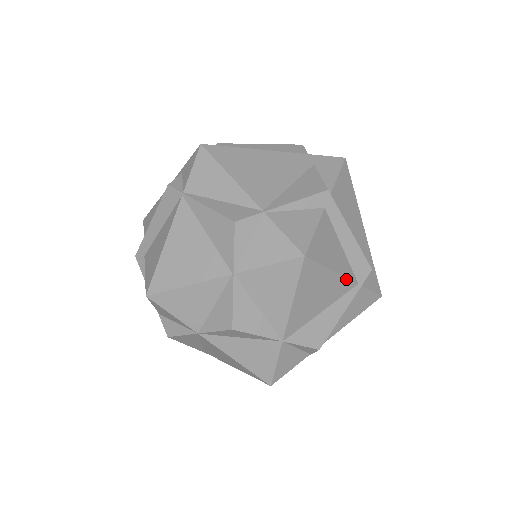
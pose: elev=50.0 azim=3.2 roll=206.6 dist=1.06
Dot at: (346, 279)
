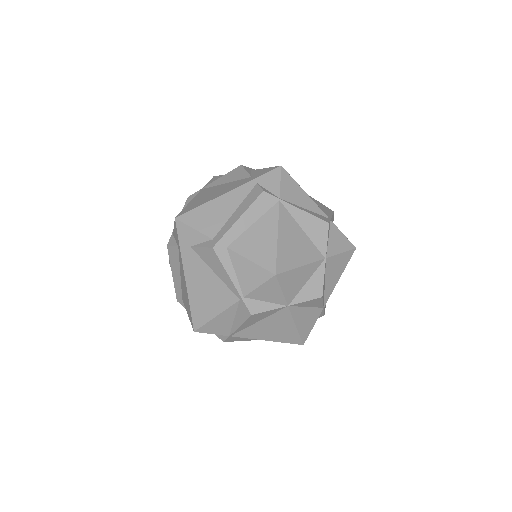
Dot at: occluded
